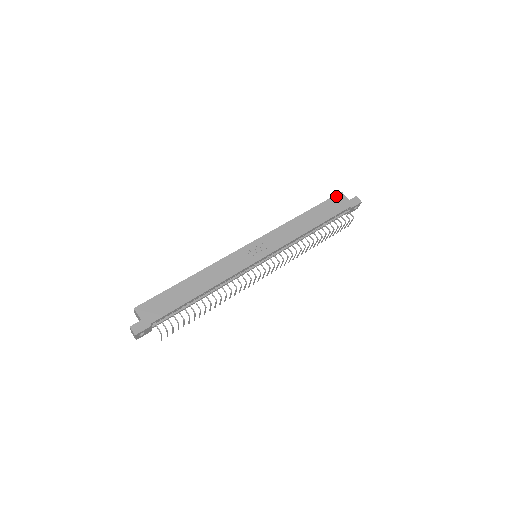
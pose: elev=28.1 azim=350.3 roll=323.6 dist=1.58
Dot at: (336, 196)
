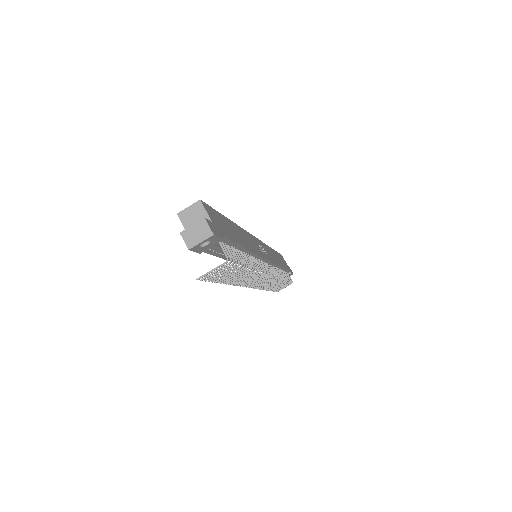
Dot at: (281, 255)
